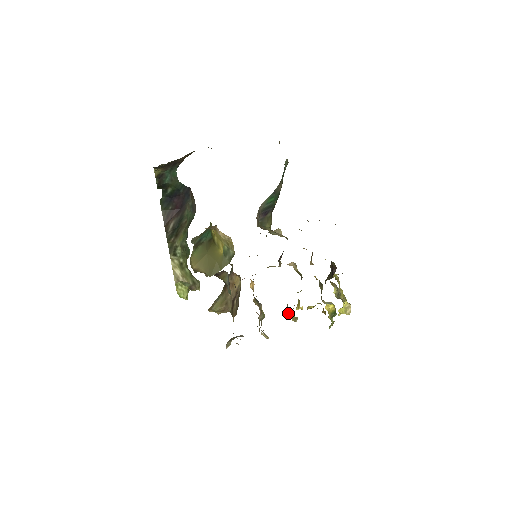
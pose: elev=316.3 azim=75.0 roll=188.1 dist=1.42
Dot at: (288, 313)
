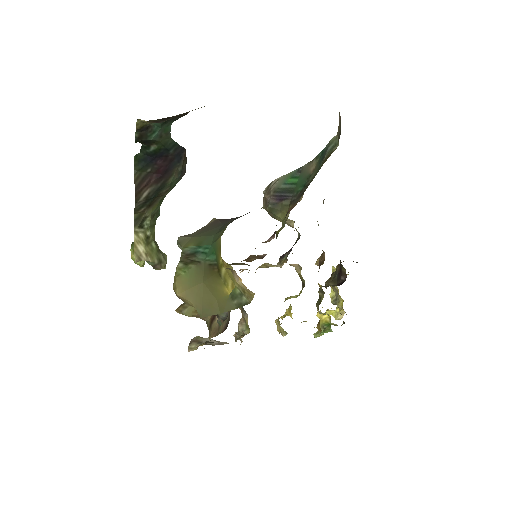
Dot at: (276, 324)
